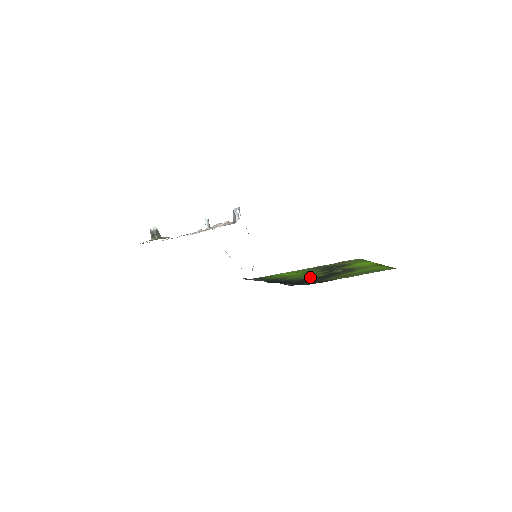
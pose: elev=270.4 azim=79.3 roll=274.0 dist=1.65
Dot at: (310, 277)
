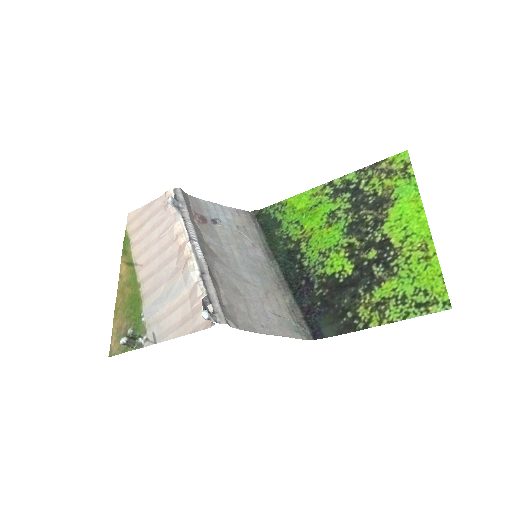
Dot at: (334, 272)
